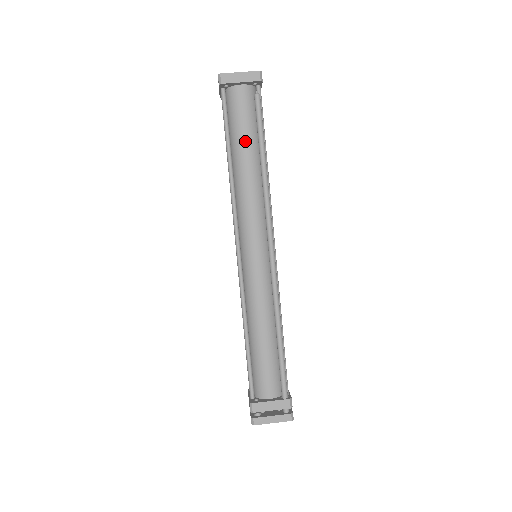
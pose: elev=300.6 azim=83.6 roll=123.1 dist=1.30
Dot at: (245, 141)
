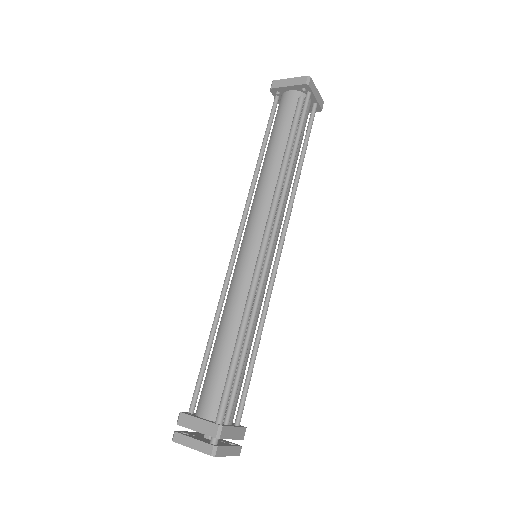
Dot at: (276, 138)
